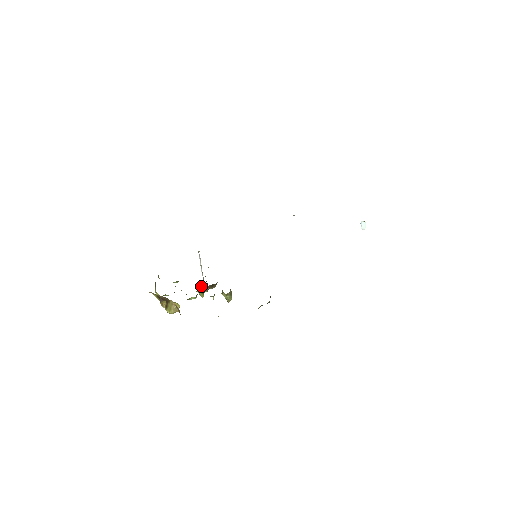
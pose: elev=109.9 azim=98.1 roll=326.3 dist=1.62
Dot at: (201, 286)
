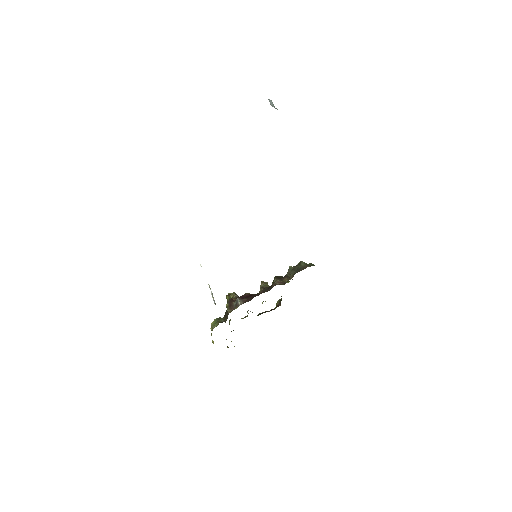
Dot at: occluded
